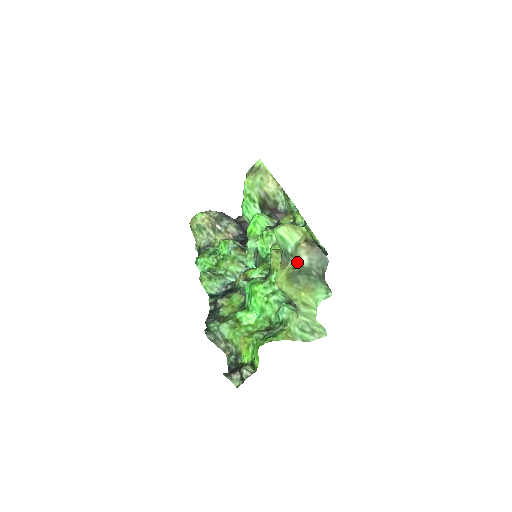
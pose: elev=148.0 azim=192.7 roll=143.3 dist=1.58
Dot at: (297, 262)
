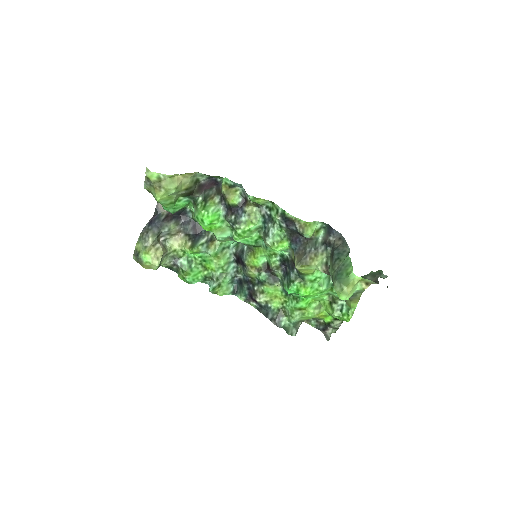
Dot at: occluded
